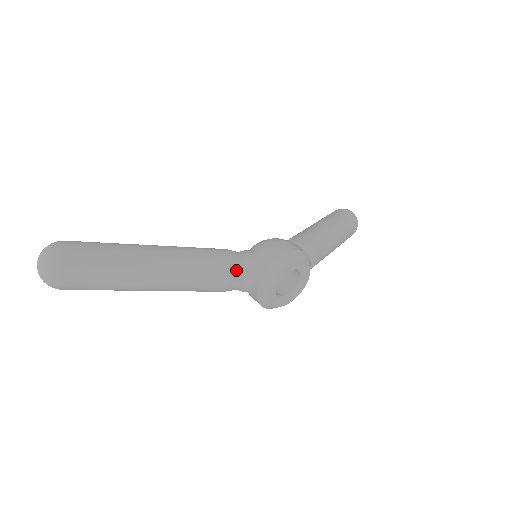
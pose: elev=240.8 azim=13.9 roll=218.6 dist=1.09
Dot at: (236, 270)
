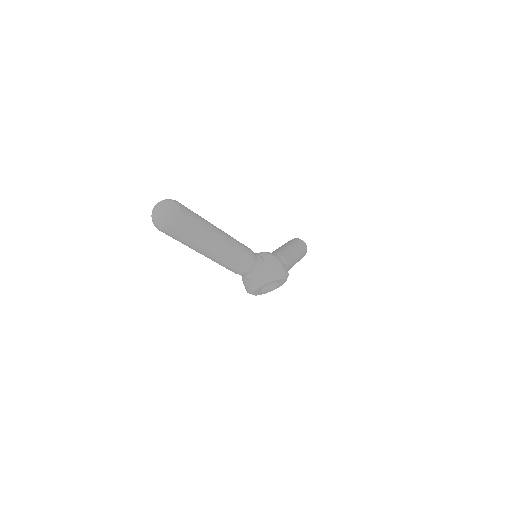
Dot at: (252, 267)
